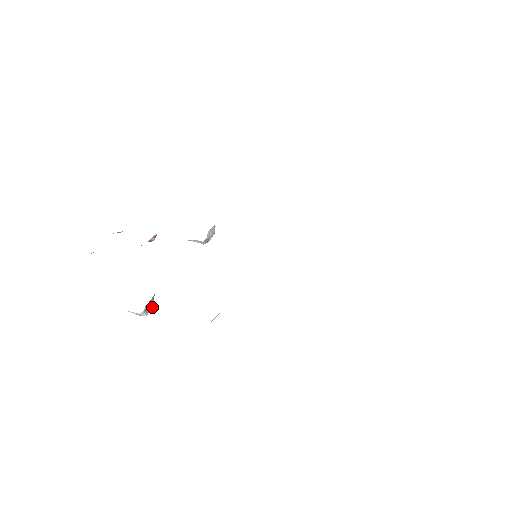
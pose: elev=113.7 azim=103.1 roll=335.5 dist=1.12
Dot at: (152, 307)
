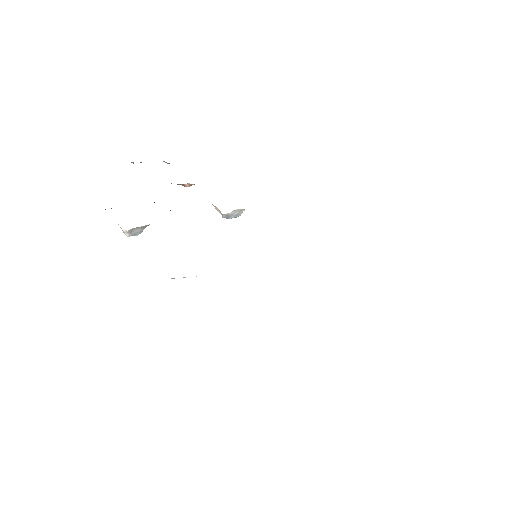
Dot at: occluded
